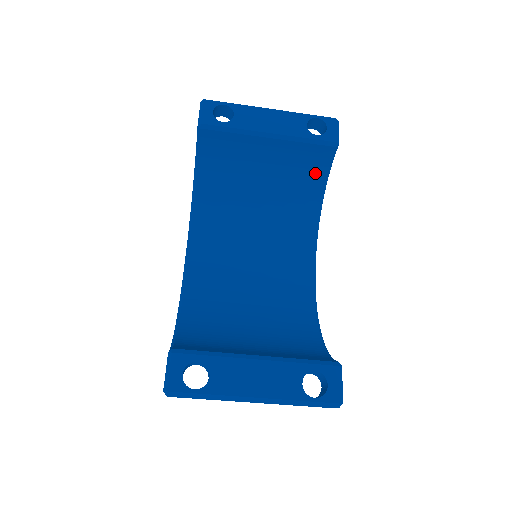
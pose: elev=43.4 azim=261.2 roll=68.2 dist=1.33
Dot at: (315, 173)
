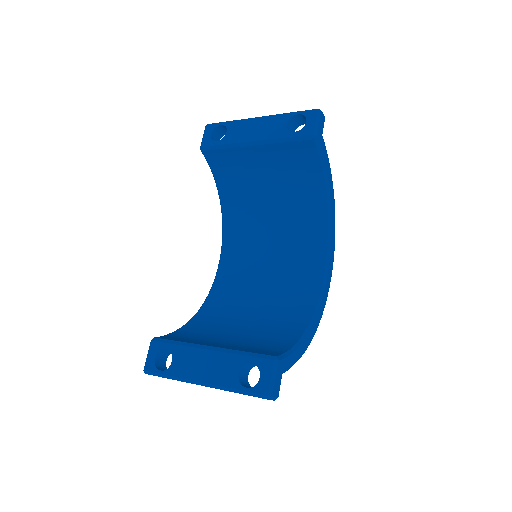
Dot at: (310, 168)
